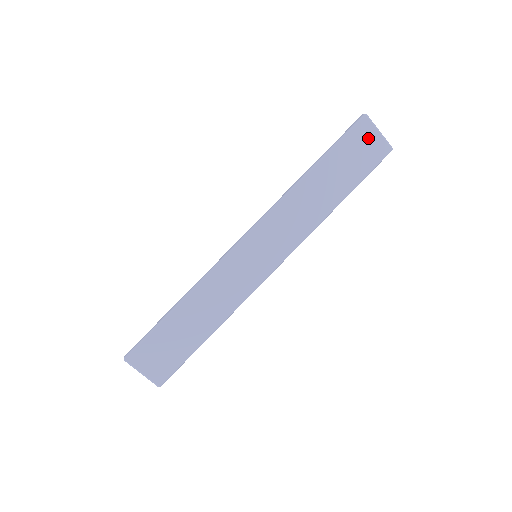
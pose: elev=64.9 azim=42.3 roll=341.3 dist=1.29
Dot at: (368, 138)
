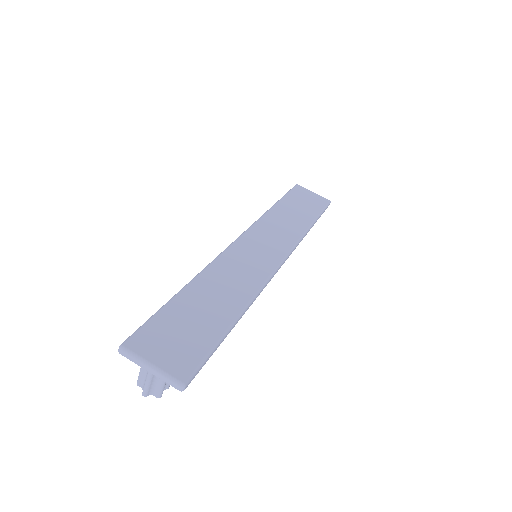
Dot at: (307, 194)
